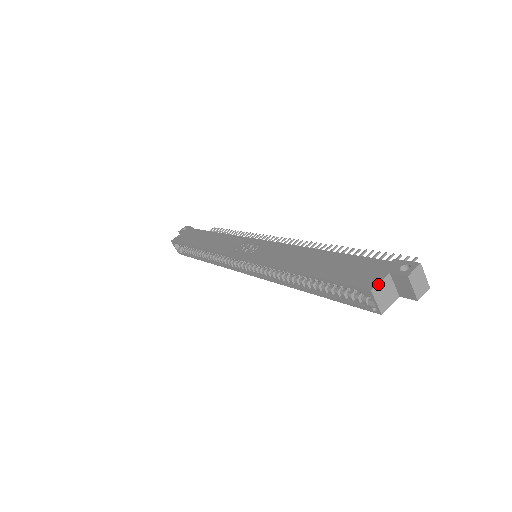
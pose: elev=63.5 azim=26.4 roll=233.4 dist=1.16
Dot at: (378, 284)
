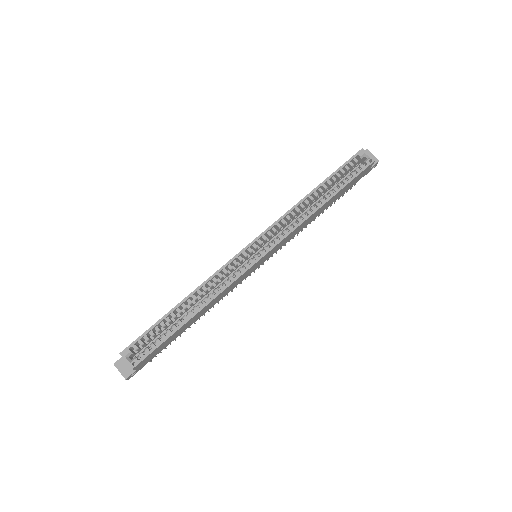
Dot at: occluded
